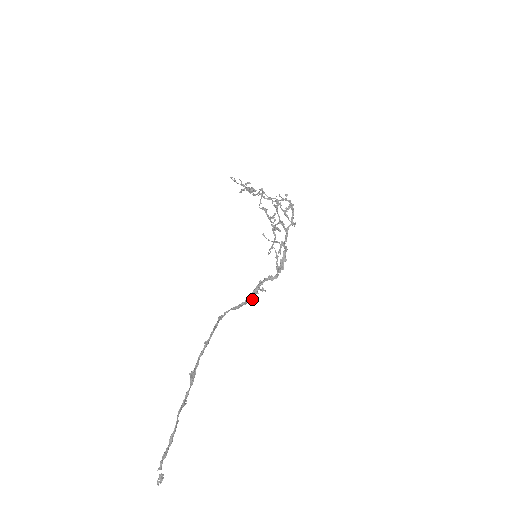
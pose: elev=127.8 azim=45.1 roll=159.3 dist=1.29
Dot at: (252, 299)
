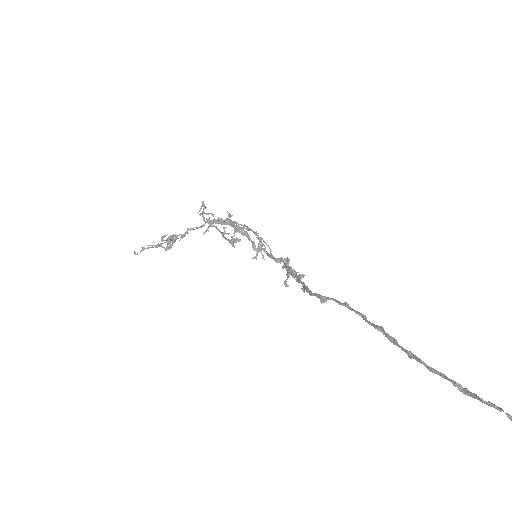
Dot at: (302, 277)
